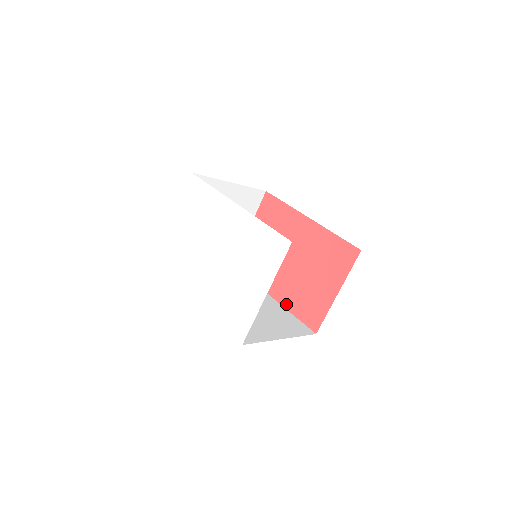
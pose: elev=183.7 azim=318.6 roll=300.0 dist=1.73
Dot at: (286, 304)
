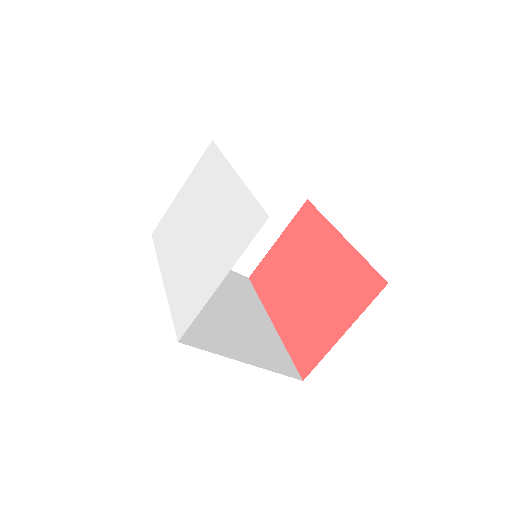
Dot at: (284, 334)
